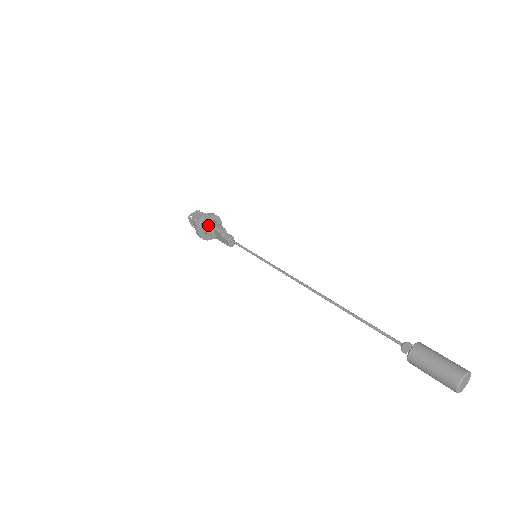
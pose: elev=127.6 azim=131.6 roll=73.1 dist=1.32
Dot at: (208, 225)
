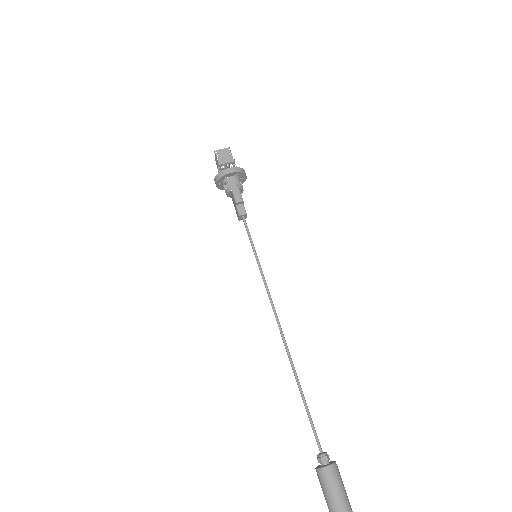
Dot at: (229, 182)
